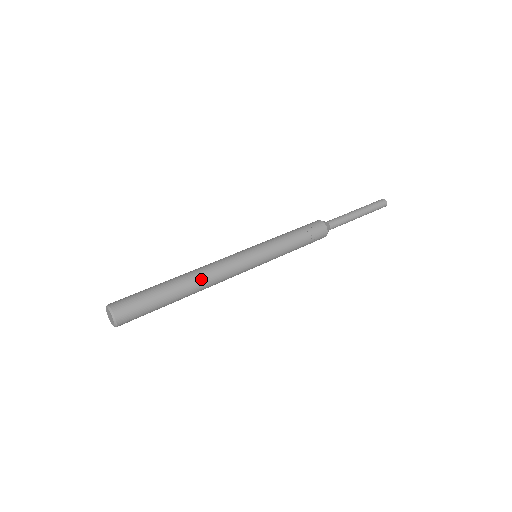
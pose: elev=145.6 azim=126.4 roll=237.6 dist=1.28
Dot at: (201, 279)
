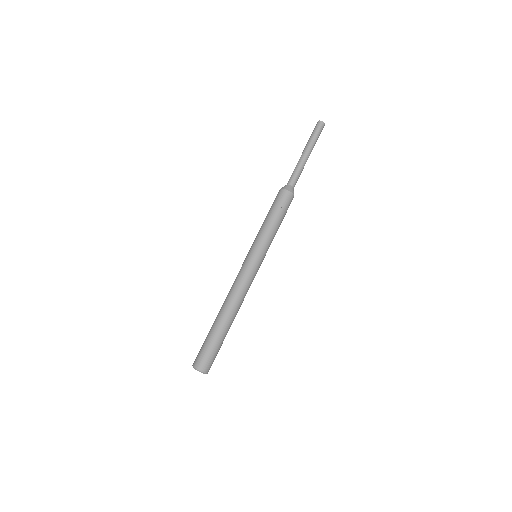
Dot at: (231, 306)
